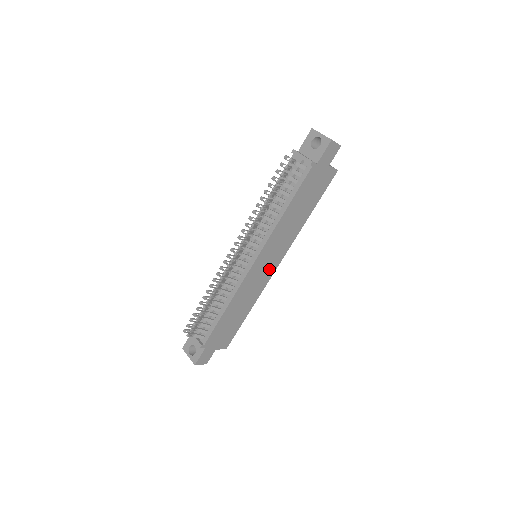
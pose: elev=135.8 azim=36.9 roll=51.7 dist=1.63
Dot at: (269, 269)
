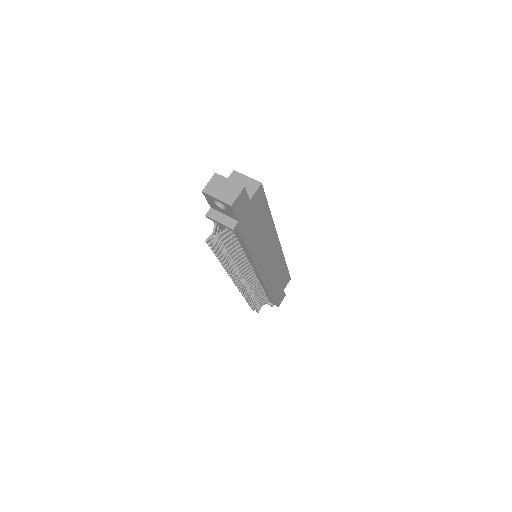
Dot at: (274, 253)
